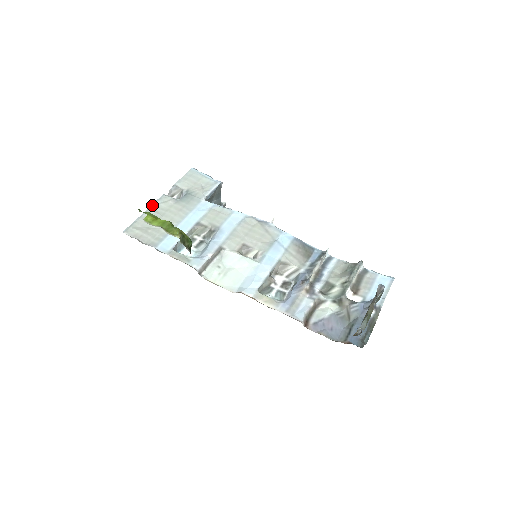
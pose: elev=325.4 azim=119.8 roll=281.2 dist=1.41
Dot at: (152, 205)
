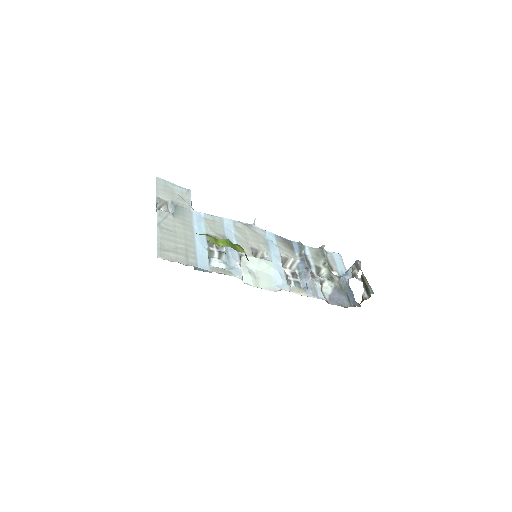
Dot at: (158, 223)
